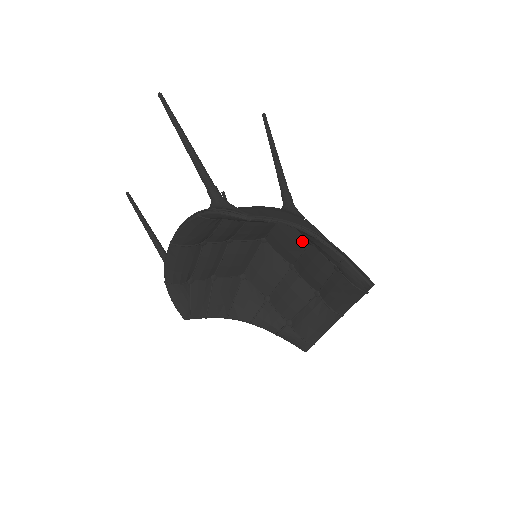
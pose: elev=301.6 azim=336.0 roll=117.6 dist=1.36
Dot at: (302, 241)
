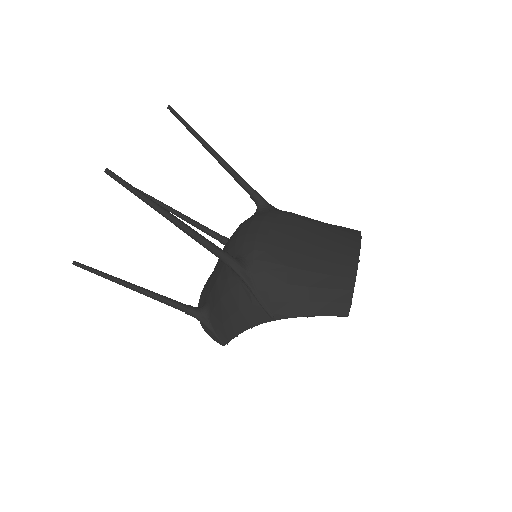
Dot at: occluded
